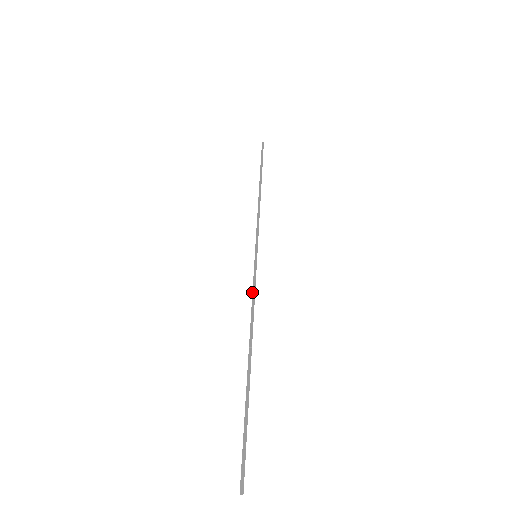
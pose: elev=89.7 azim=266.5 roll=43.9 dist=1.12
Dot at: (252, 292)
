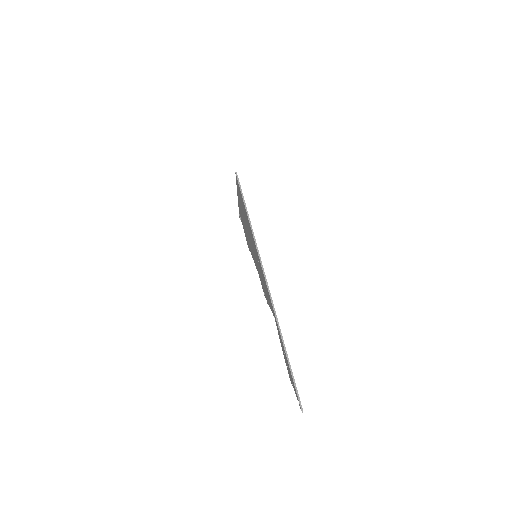
Dot at: (272, 306)
